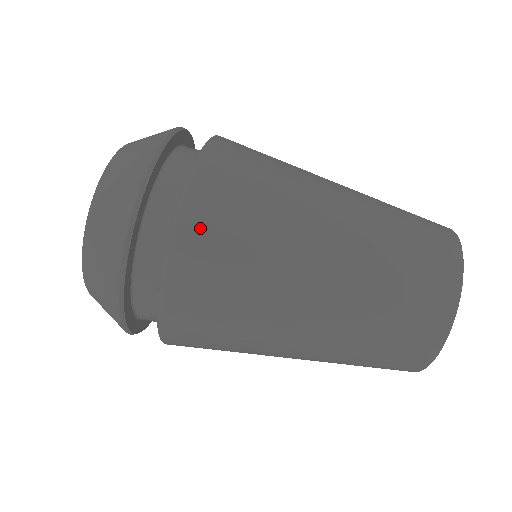
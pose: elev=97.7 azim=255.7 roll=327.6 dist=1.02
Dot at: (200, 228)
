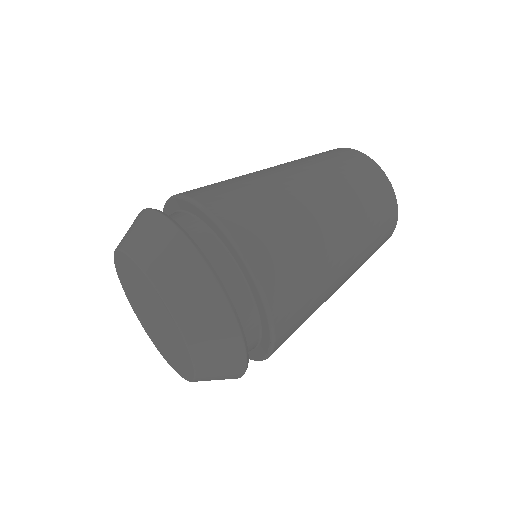
Dot at: occluded
